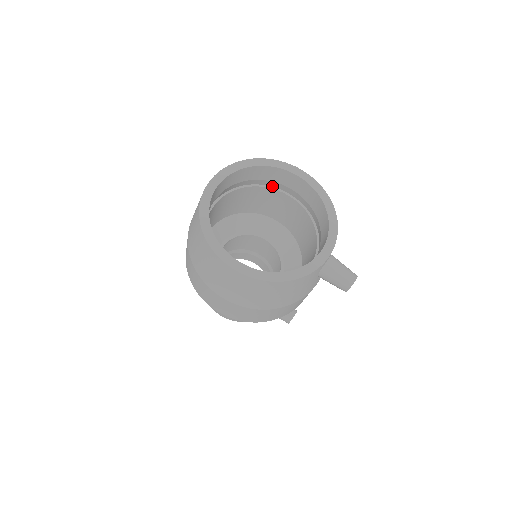
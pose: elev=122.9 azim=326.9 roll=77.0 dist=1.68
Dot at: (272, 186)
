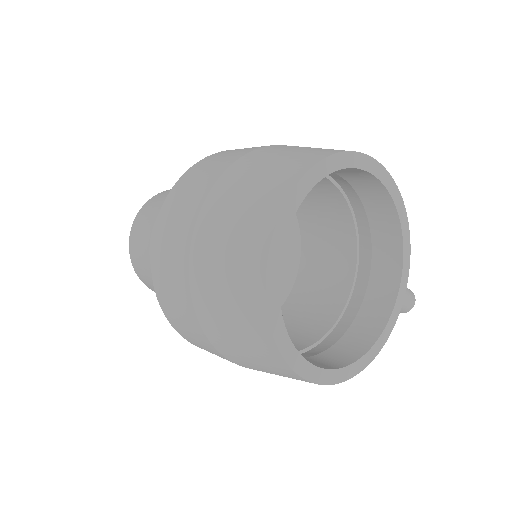
Dot at: occluded
